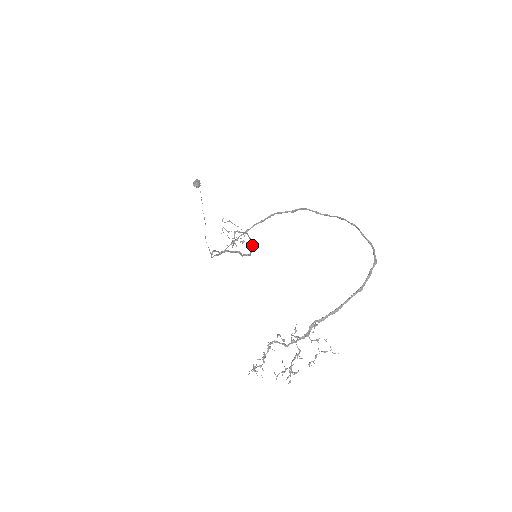
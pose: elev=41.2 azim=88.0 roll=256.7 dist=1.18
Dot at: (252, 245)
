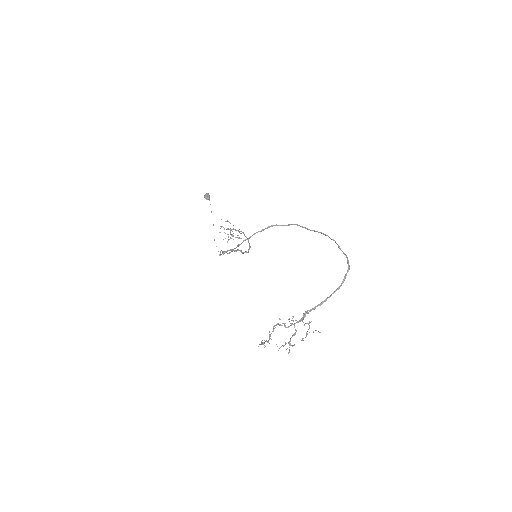
Dot at: (249, 243)
